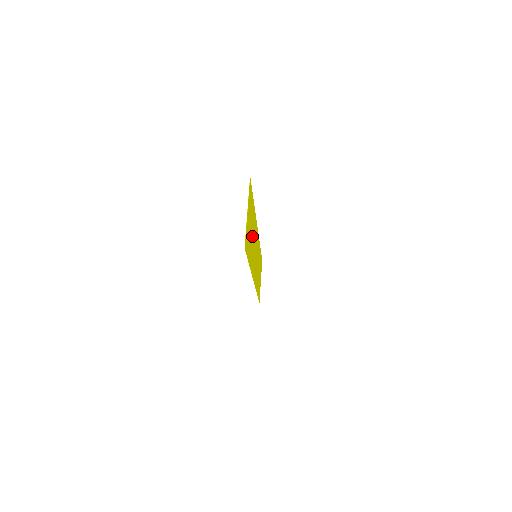
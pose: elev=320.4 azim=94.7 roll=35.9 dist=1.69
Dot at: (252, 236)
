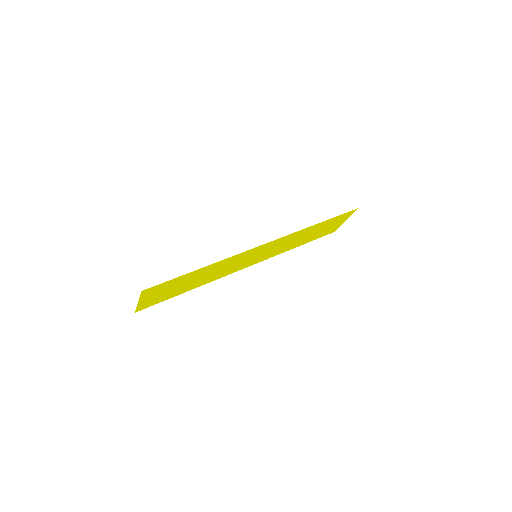
Dot at: (200, 277)
